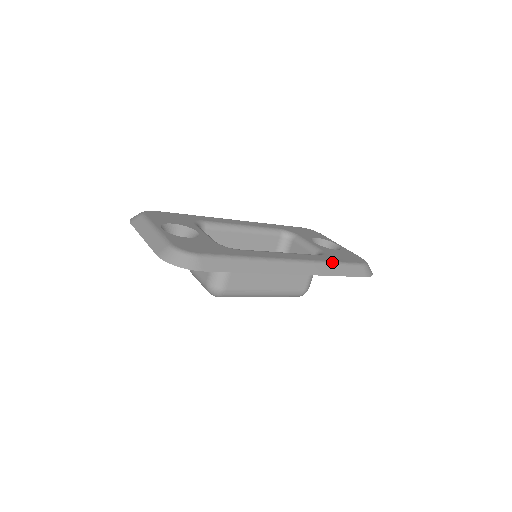
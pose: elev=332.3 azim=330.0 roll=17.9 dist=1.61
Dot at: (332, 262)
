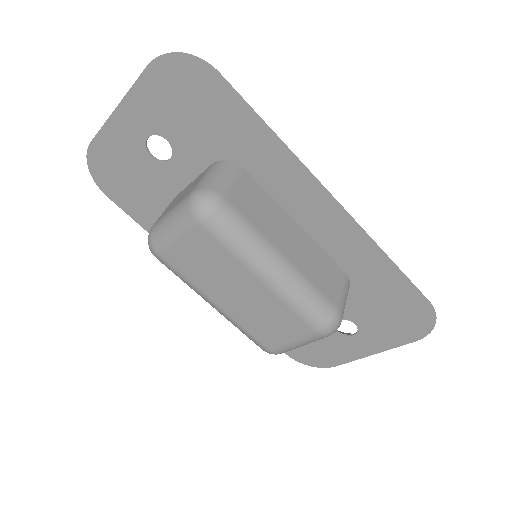
Dot at: occluded
